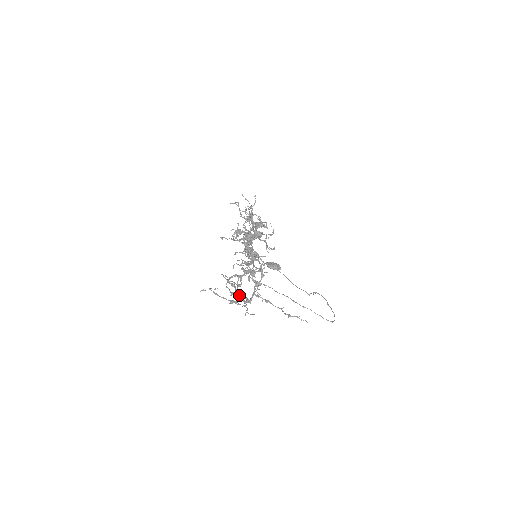
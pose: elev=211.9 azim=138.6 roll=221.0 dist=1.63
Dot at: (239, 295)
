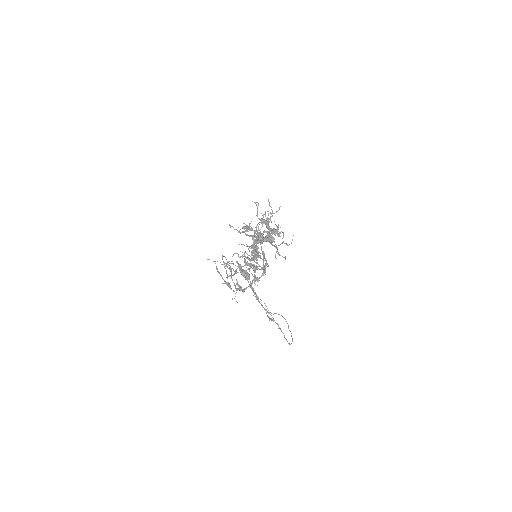
Dot at: (232, 280)
